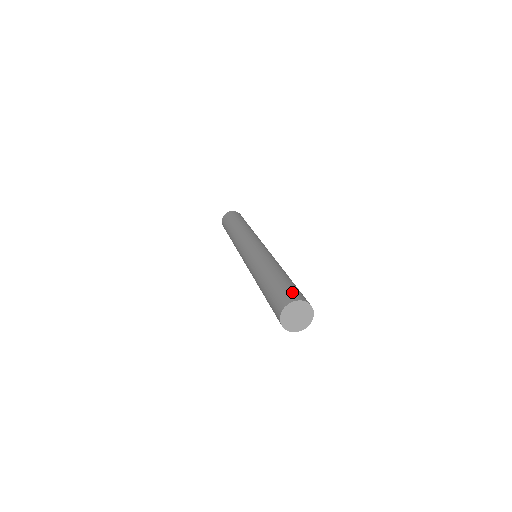
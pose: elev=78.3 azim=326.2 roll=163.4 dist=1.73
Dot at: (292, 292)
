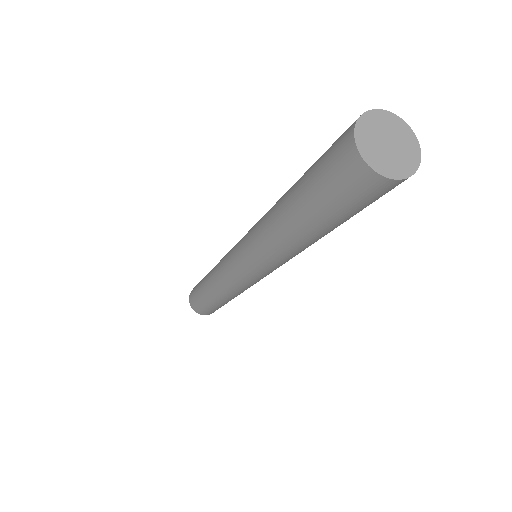
Dot at: occluded
